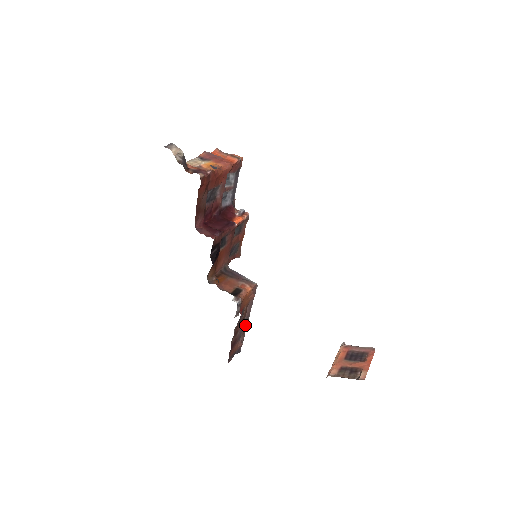
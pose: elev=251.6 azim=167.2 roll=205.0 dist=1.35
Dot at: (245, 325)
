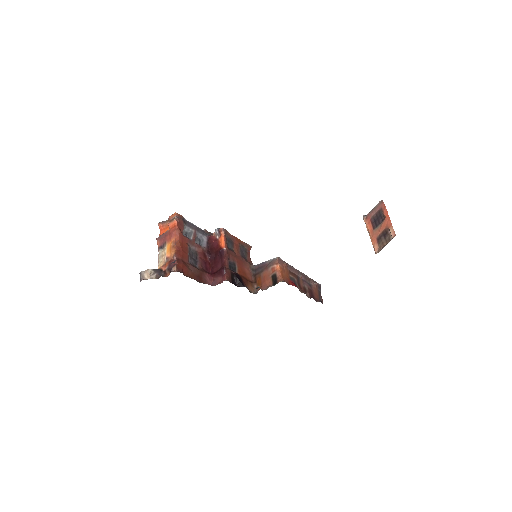
Dot at: (303, 276)
